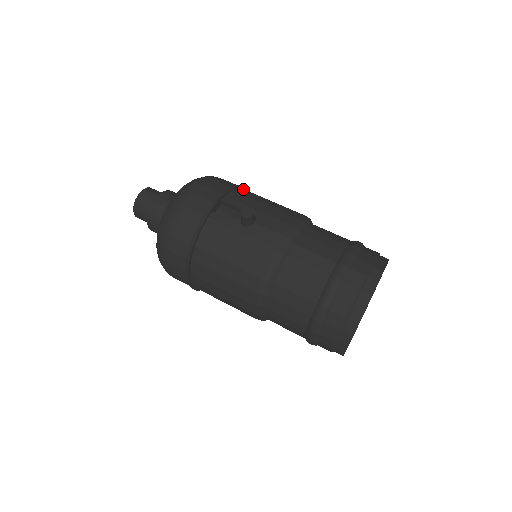
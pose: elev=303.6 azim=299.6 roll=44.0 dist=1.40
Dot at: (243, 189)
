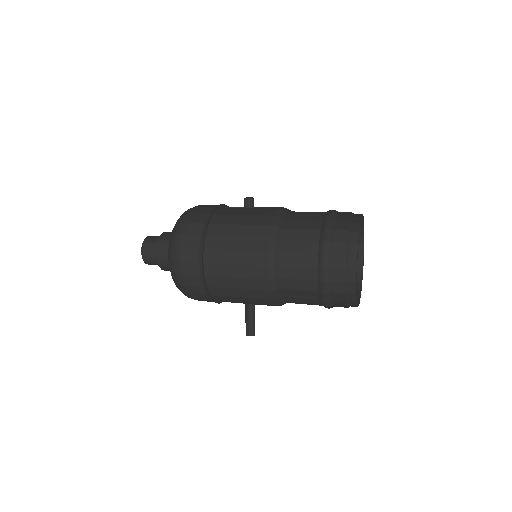
Dot at: occluded
